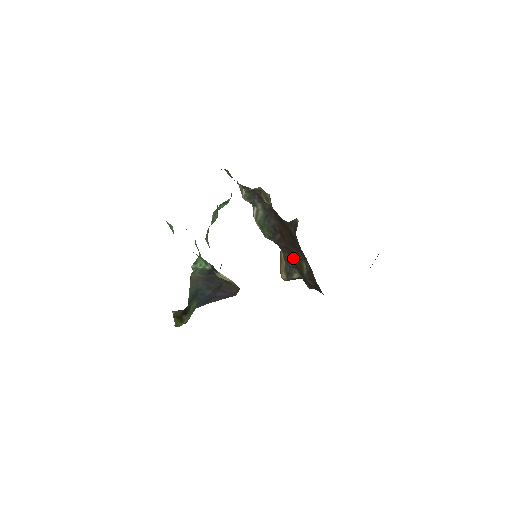
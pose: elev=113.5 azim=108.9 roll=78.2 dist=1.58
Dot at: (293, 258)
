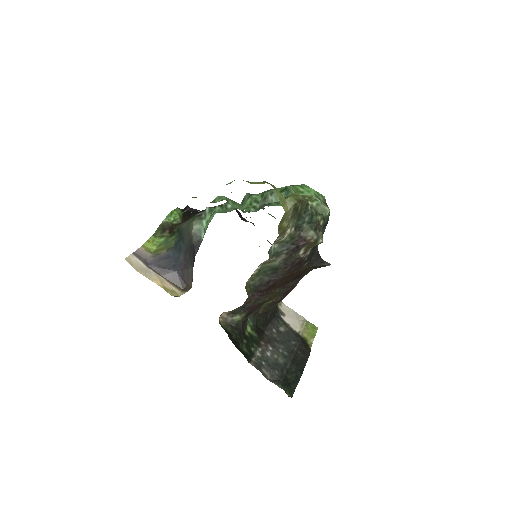
Dot at: (257, 304)
